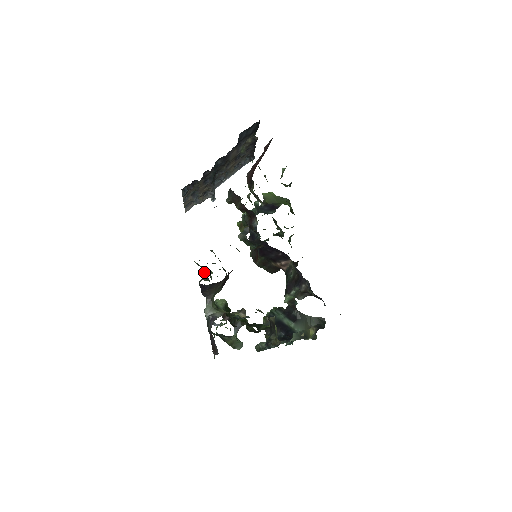
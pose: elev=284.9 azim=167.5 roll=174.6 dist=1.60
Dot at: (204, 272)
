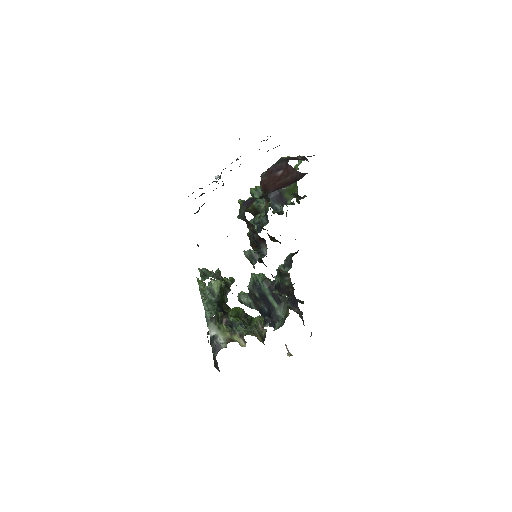
Dot at: occluded
